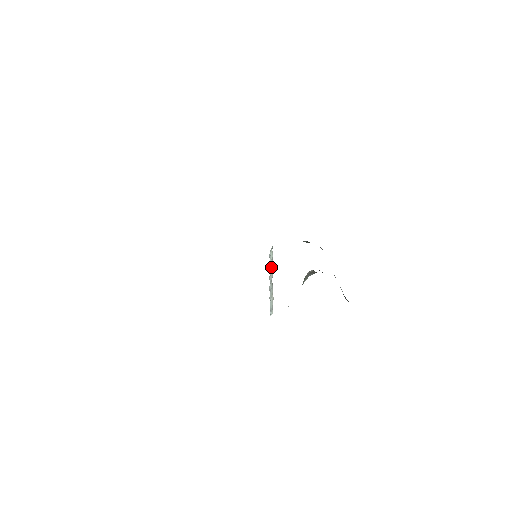
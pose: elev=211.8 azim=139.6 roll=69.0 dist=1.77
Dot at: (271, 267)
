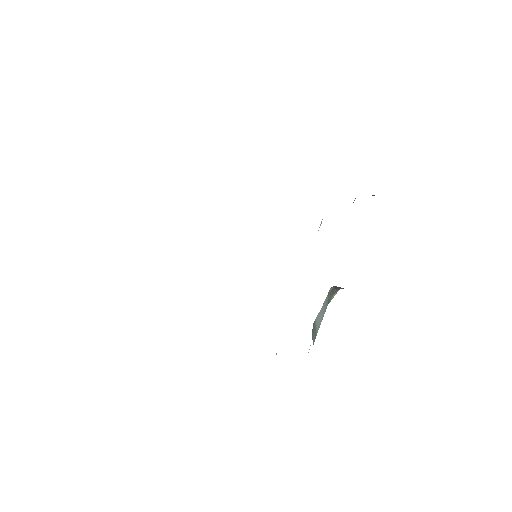
Dot at: occluded
